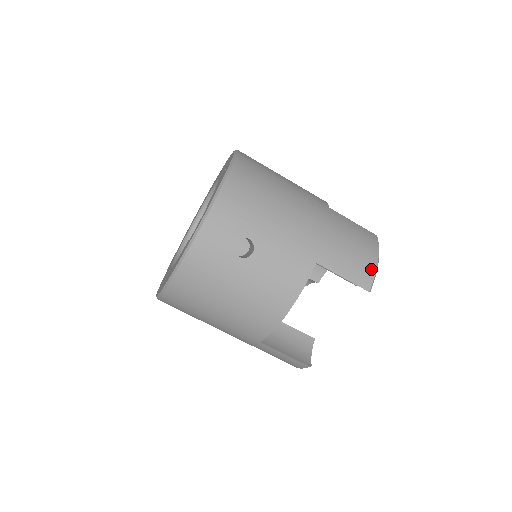
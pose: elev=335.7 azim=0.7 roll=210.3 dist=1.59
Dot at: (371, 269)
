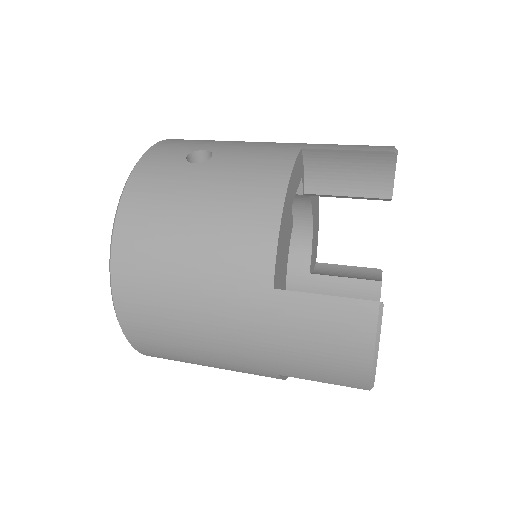
Dot at: (386, 146)
